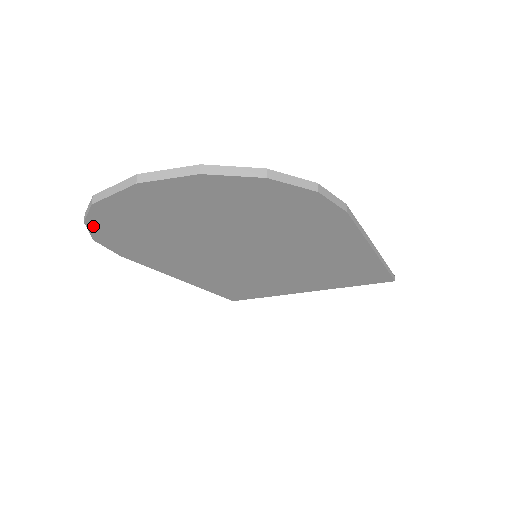
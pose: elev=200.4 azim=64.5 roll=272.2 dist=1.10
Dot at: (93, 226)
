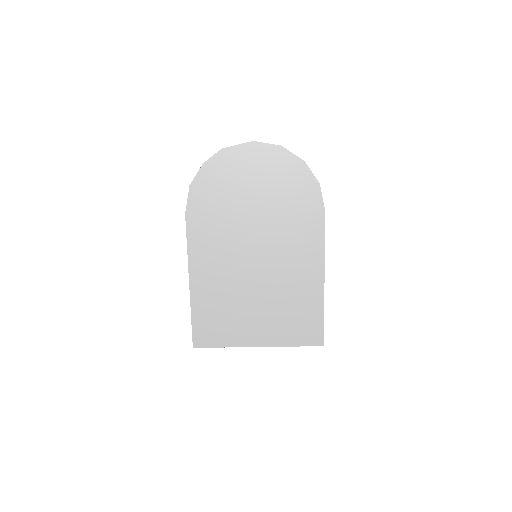
Dot at: (203, 170)
